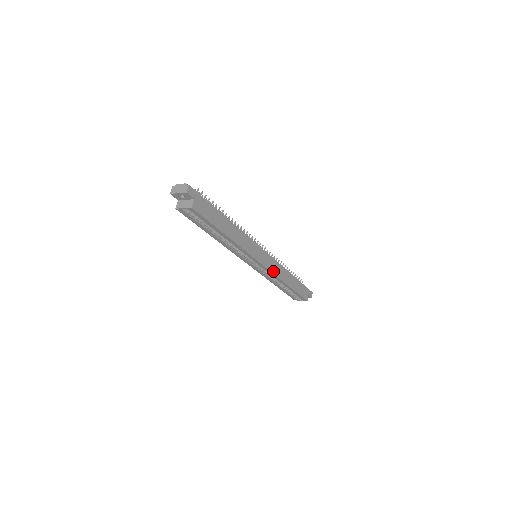
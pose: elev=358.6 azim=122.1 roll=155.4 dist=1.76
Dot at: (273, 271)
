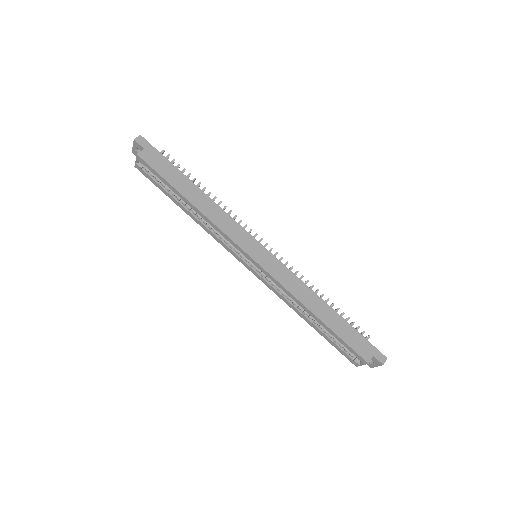
Dot at: (280, 280)
